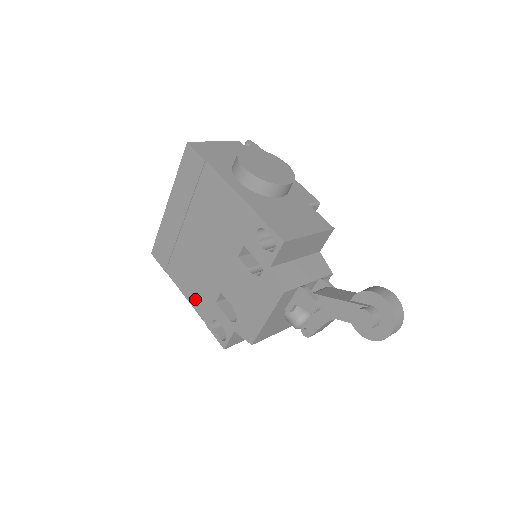
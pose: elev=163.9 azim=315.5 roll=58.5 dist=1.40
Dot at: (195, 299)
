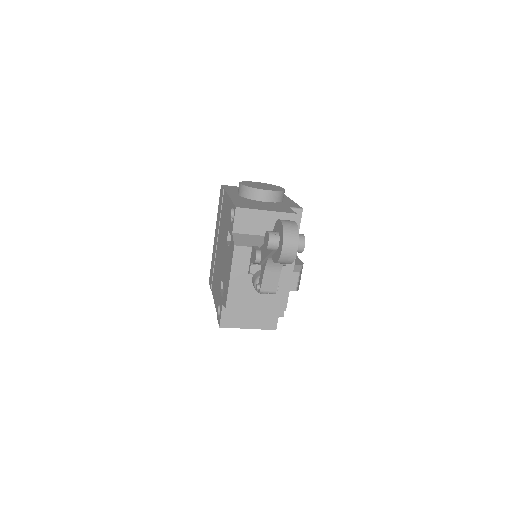
Dot at: (216, 298)
